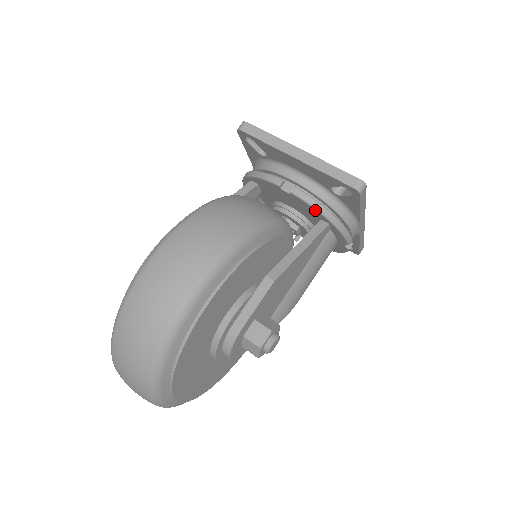
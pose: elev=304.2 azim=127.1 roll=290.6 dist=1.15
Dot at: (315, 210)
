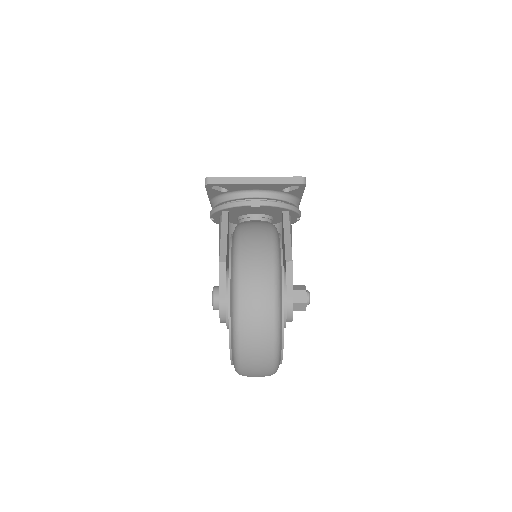
Dot at: (279, 208)
